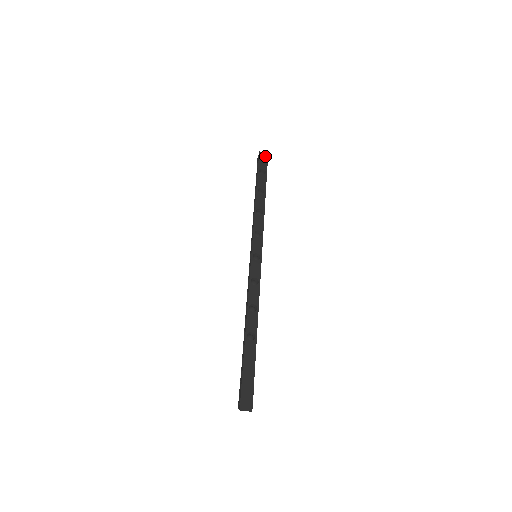
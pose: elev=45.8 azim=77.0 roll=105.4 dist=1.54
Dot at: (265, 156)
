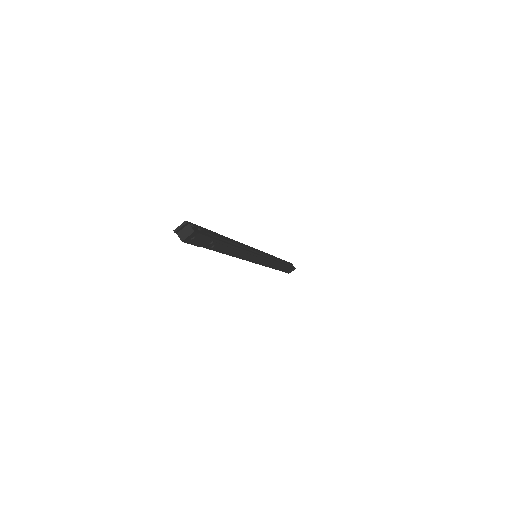
Dot at: occluded
